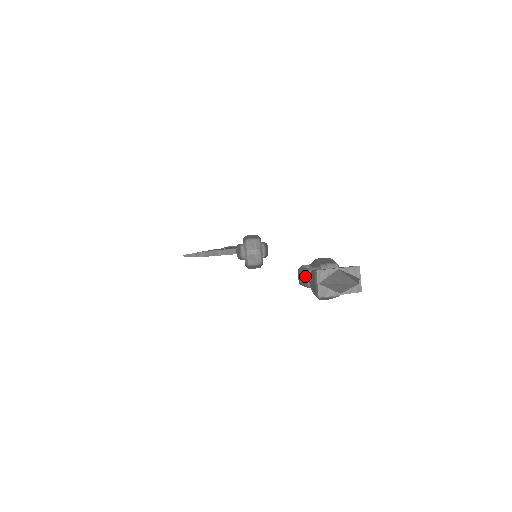
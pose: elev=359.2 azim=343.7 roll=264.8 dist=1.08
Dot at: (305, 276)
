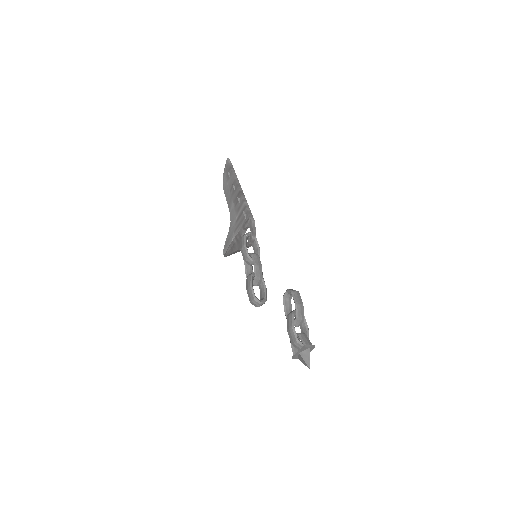
Dot at: occluded
